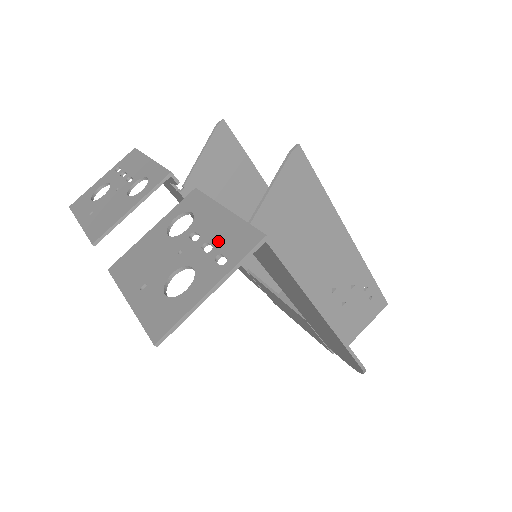
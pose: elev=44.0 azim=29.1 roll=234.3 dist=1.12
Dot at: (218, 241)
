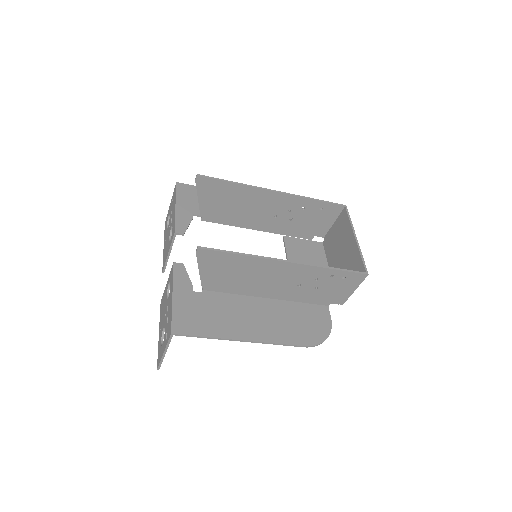
Dot at: (168, 321)
